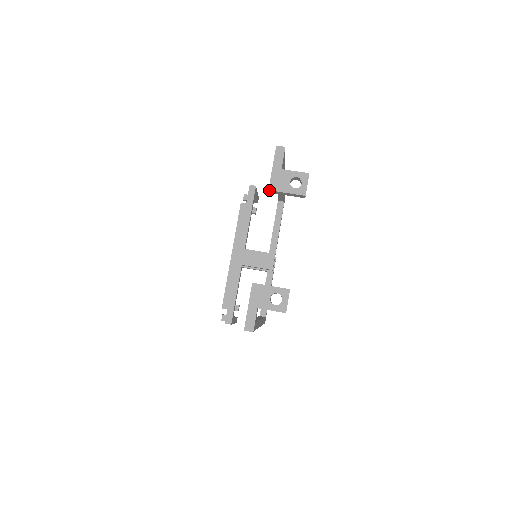
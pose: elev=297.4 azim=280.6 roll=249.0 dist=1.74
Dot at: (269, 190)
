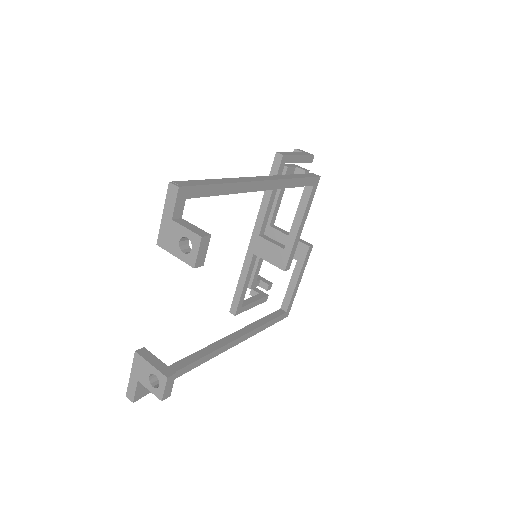
Dot at: (157, 244)
